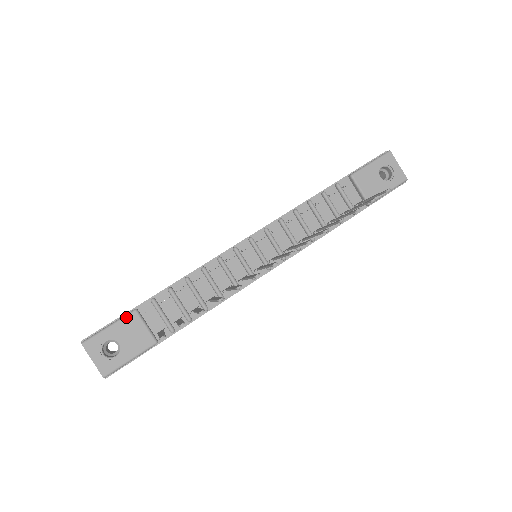
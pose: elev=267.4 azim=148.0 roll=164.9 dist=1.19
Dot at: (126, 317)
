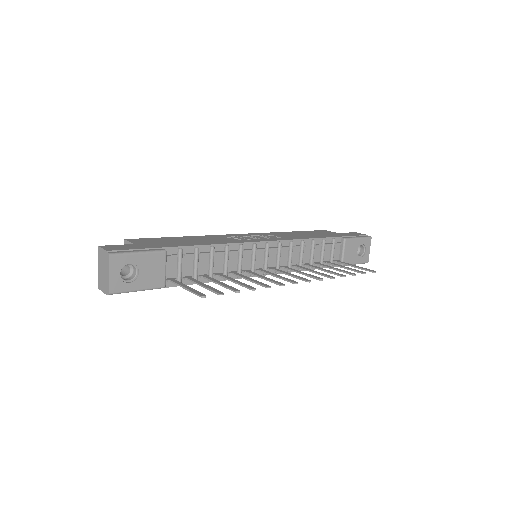
Dot at: (156, 253)
